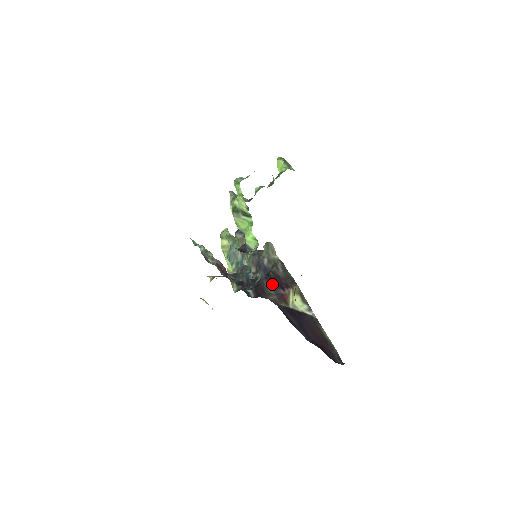
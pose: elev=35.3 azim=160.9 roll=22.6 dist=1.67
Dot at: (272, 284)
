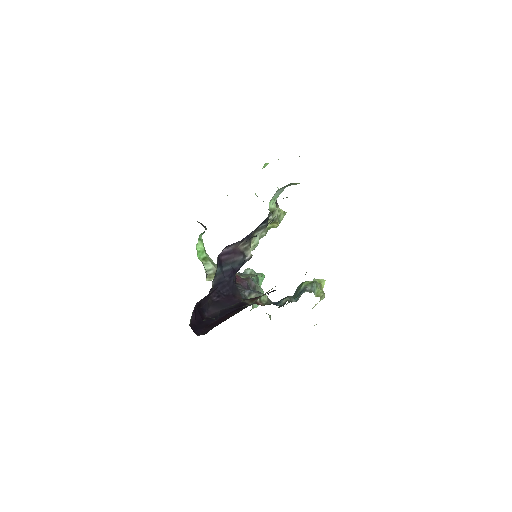
Dot at: occluded
